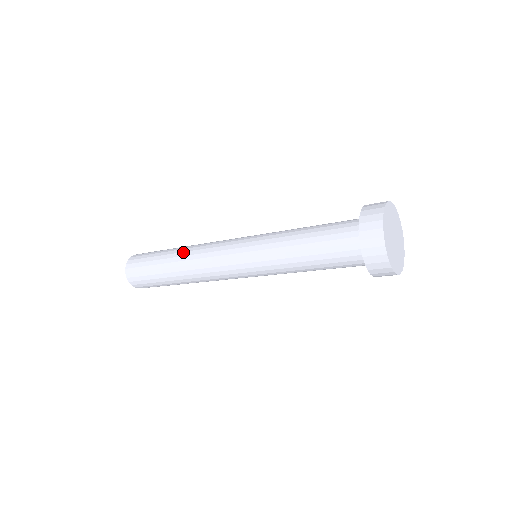
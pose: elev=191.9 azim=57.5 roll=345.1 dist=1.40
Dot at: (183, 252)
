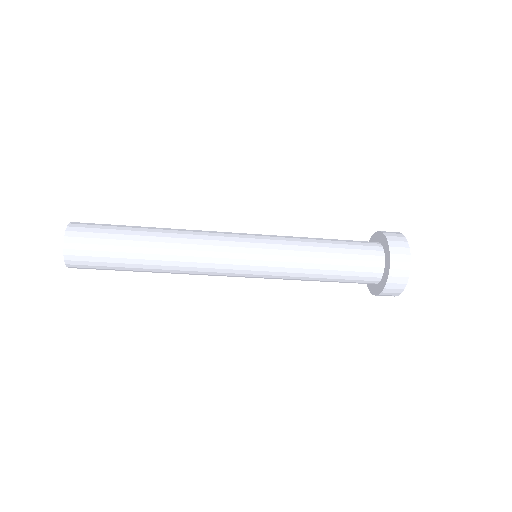
Dot at: occluded
